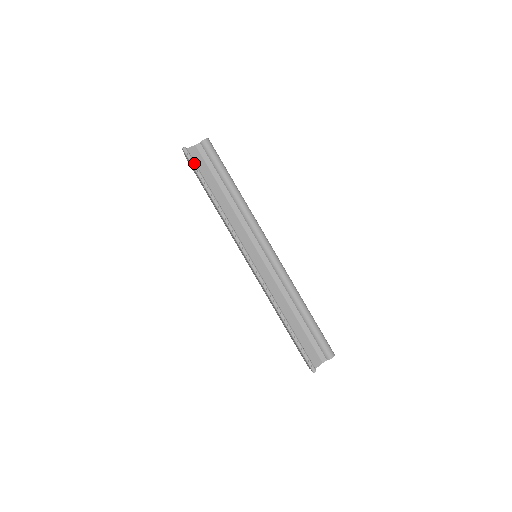
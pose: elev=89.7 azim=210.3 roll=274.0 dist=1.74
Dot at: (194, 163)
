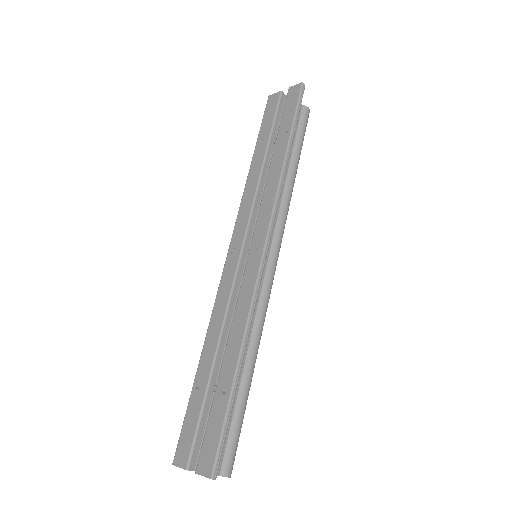
Dot at: occluded
